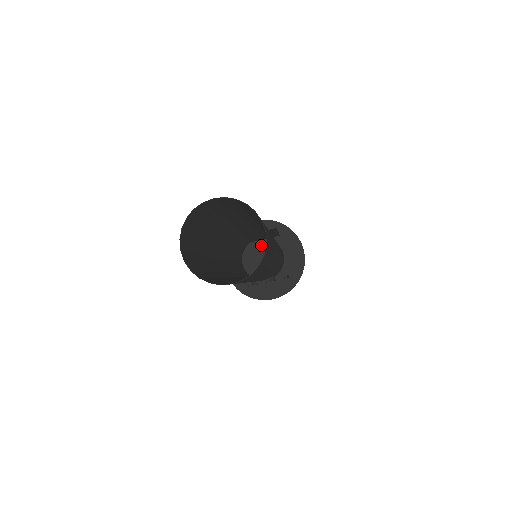
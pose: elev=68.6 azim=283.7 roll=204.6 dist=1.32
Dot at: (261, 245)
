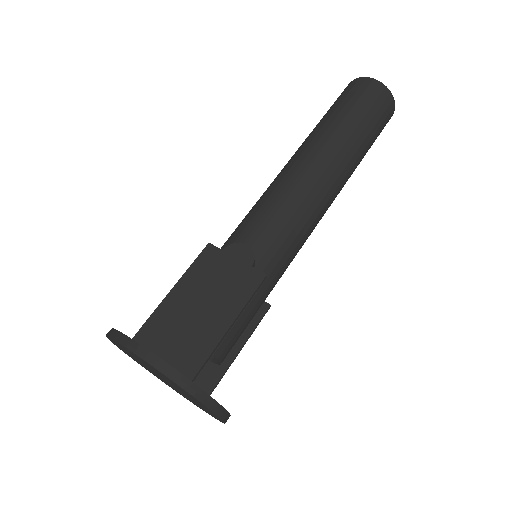
Dot at: occluded
